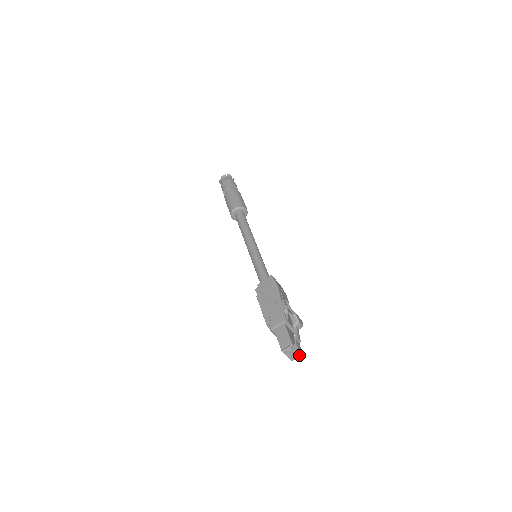
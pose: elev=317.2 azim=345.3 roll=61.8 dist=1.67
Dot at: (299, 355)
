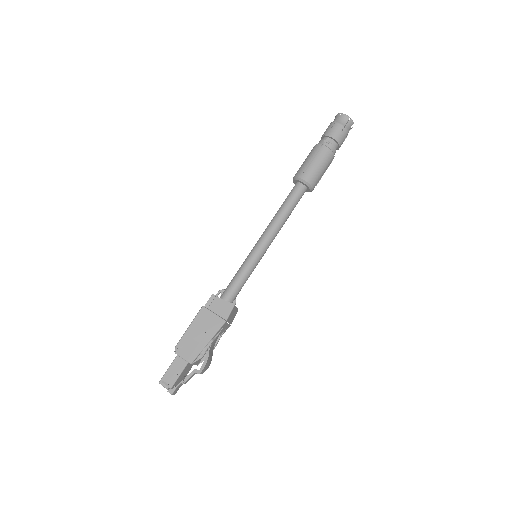
Dot at: occluded
